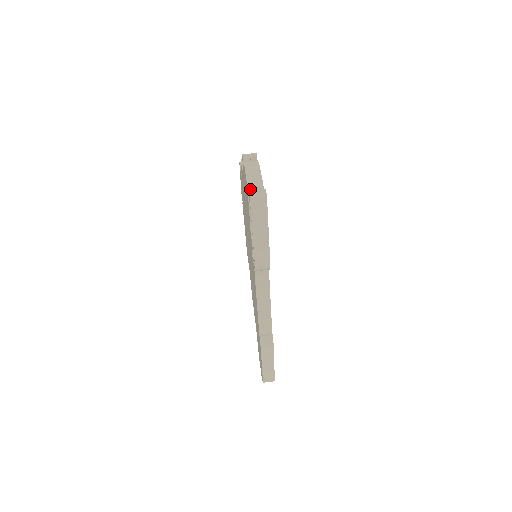
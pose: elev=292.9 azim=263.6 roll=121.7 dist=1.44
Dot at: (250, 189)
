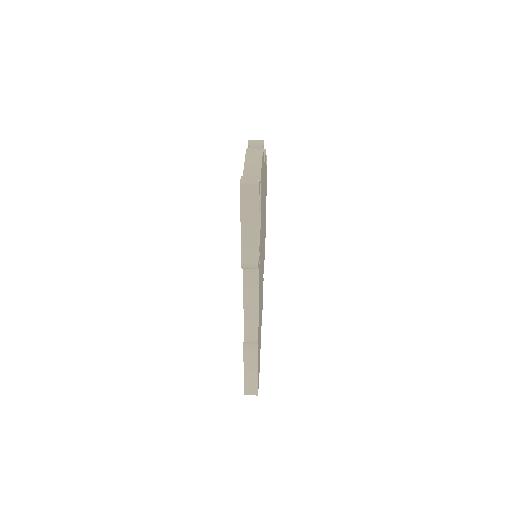
Dot at: (245, 175)
